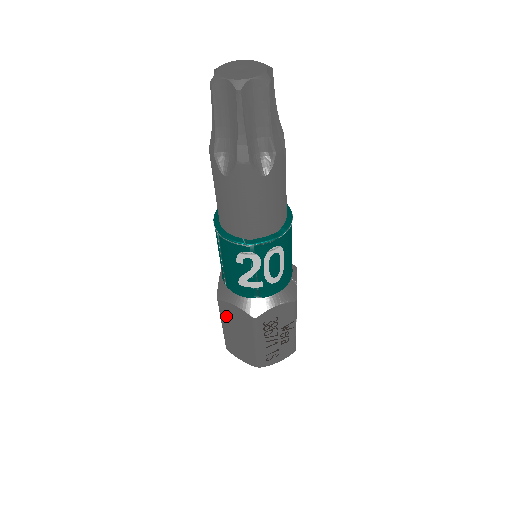
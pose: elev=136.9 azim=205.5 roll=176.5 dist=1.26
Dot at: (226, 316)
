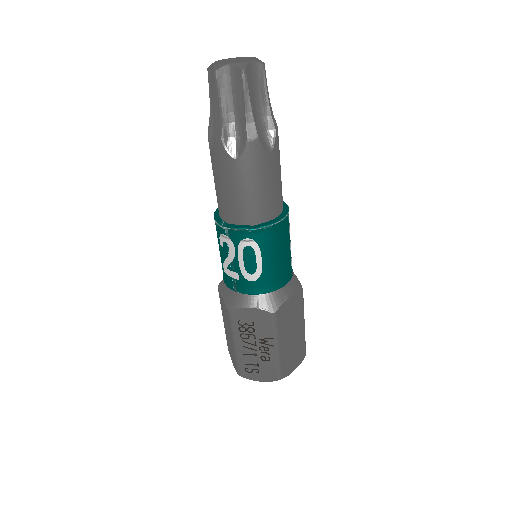
Dot at: occluded
